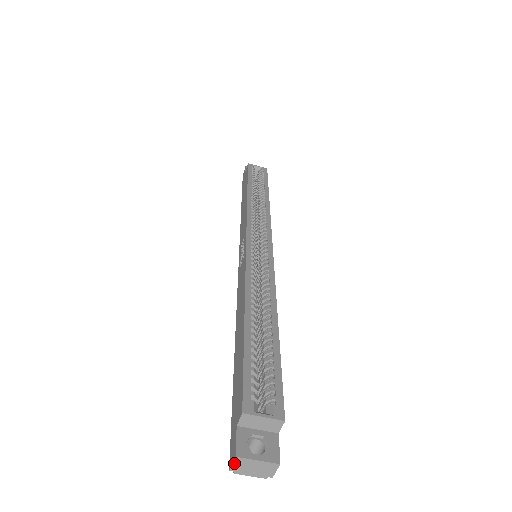
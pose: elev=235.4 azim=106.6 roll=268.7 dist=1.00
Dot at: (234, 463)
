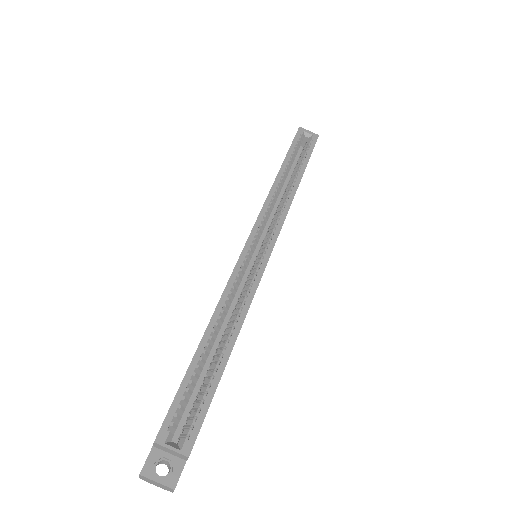
Dot at: (140, 476)
